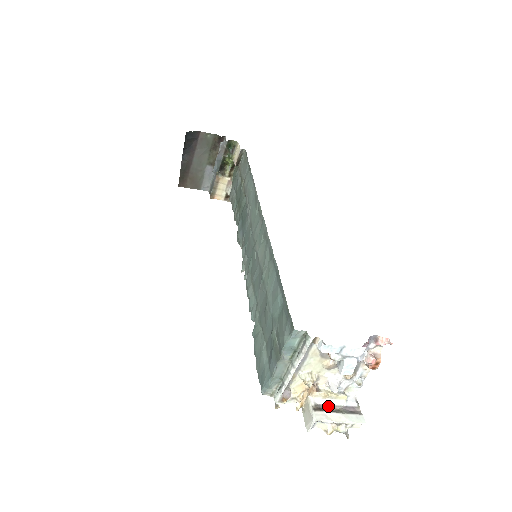
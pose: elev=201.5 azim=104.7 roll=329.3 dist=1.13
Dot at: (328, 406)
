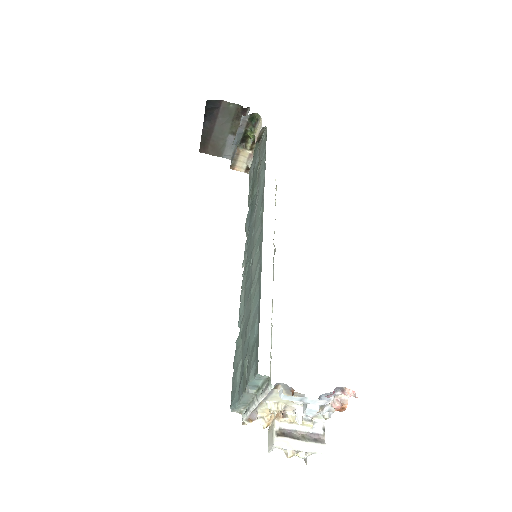
Dot at: (293, 431)
